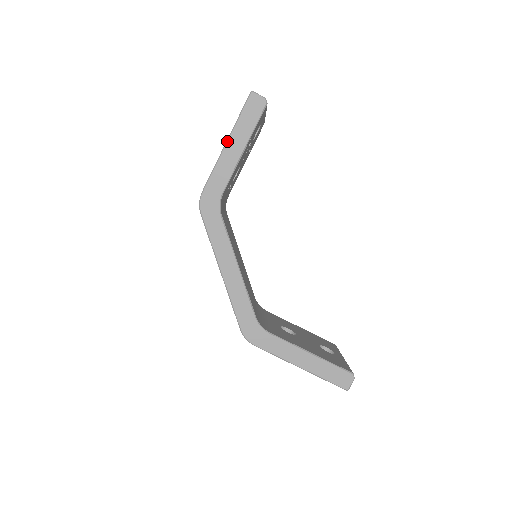
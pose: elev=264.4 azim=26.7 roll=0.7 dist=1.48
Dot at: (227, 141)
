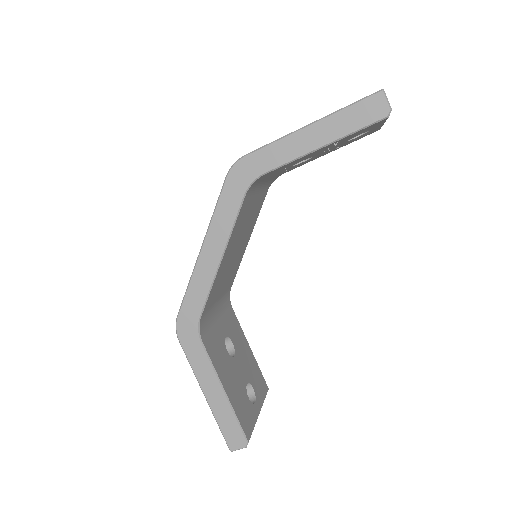
Dot at: (312, 123)
